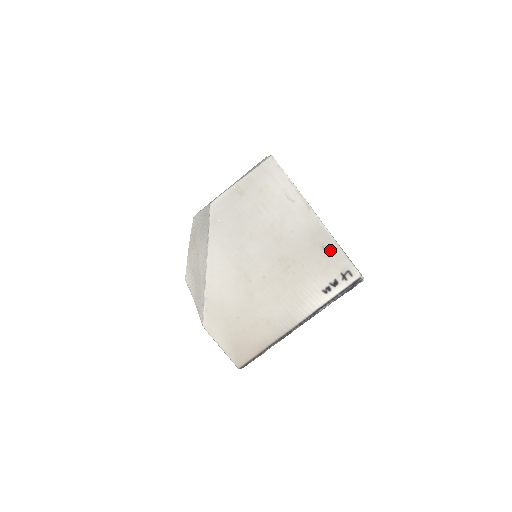
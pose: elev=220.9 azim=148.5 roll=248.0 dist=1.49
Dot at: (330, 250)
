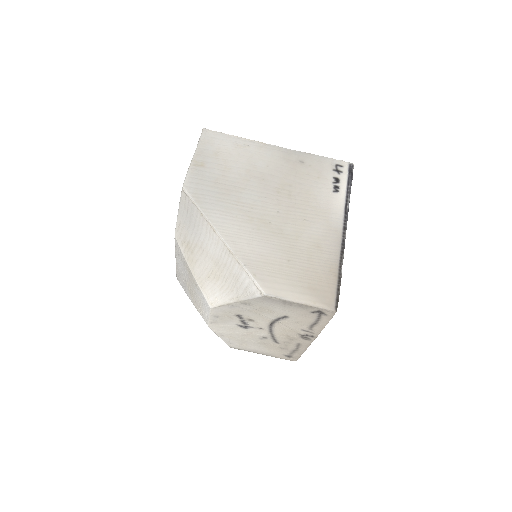
Dot at: (308, 160)
